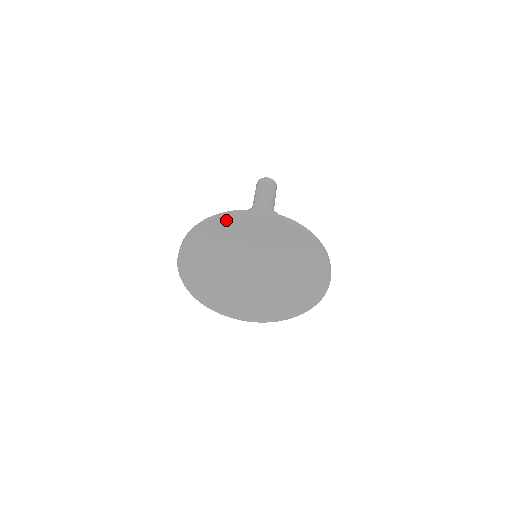
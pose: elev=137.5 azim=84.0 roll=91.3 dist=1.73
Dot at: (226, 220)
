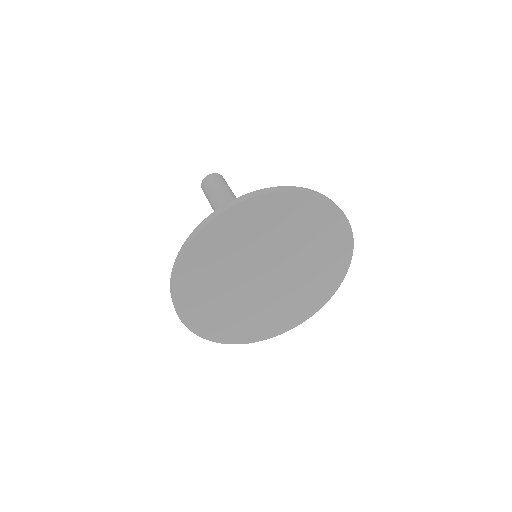
Dot at: (209, 230)
